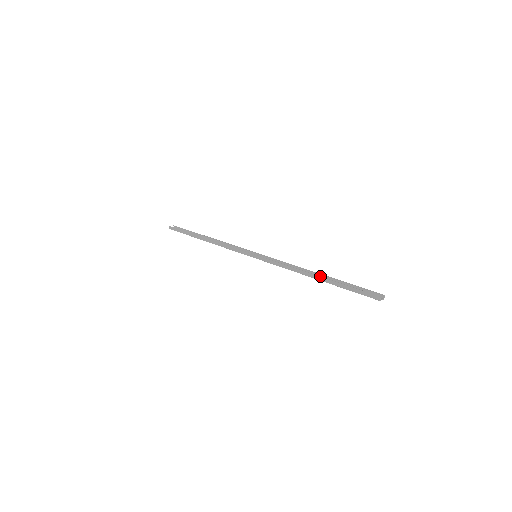
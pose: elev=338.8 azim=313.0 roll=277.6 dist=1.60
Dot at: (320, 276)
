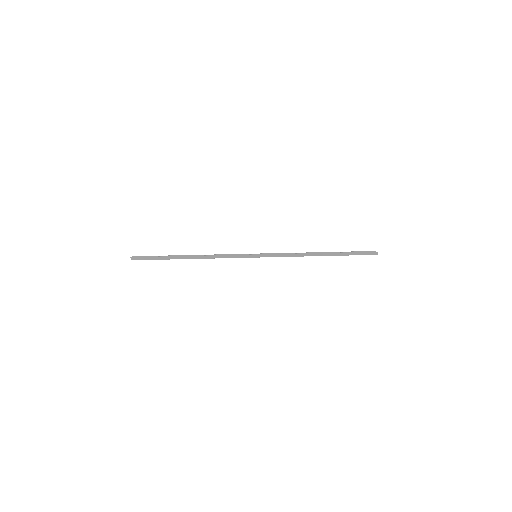
Dot at: (327, 253)
